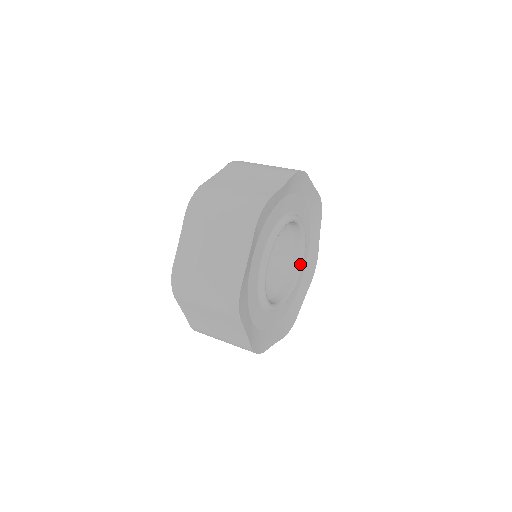
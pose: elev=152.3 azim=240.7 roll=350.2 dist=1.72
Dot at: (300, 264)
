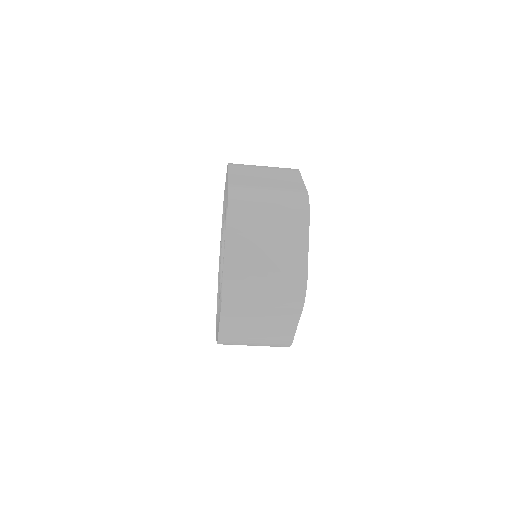
Dot at: occluded
